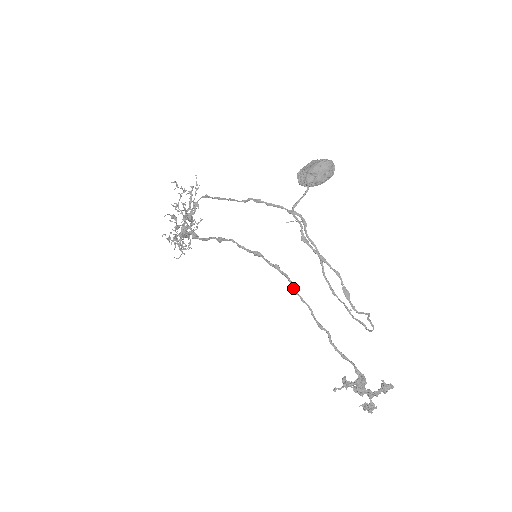
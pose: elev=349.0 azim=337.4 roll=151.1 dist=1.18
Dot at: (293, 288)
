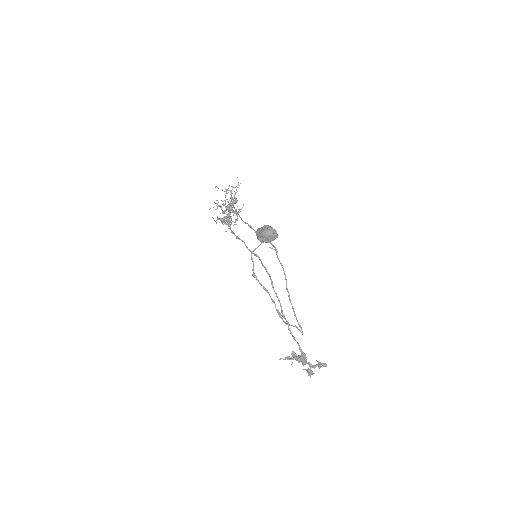
Dot at: (272, 286)
